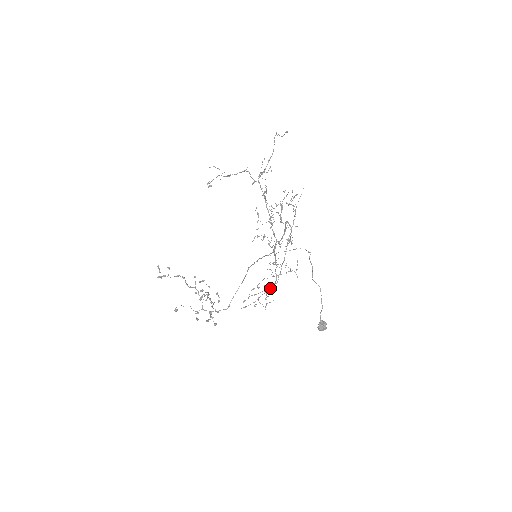
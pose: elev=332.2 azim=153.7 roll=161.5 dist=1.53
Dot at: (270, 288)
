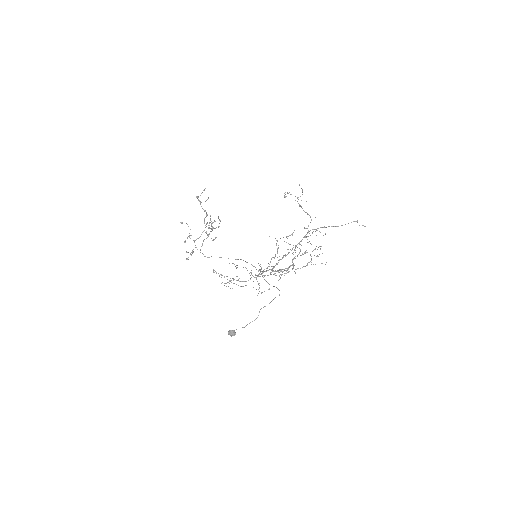
Dot at: (238, 280)
